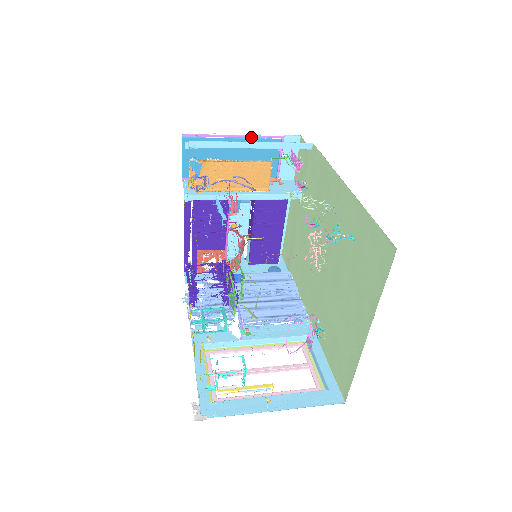
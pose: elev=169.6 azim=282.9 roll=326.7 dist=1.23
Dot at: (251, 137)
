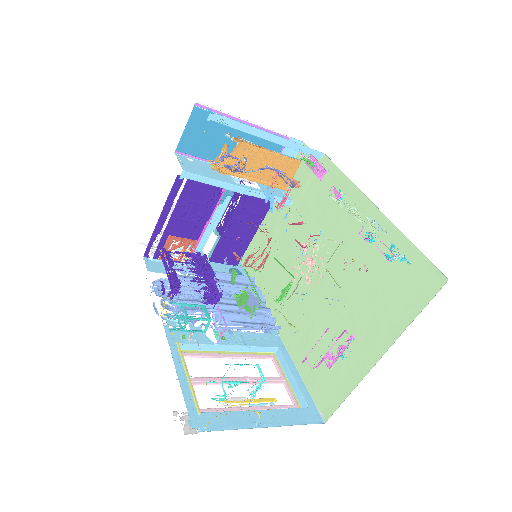
Dot at: (260, 128)
